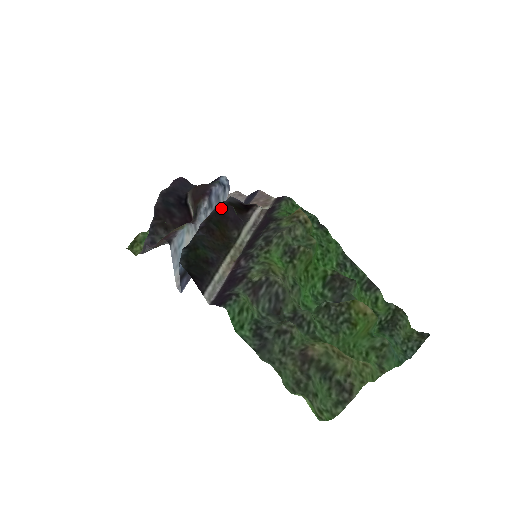
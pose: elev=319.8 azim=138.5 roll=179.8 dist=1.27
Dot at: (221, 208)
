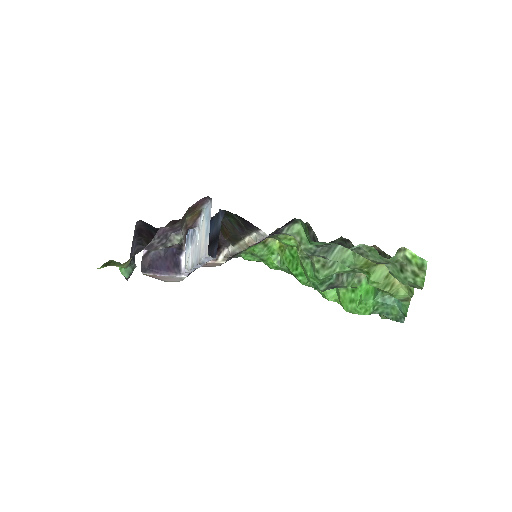
Dot at: occluded
